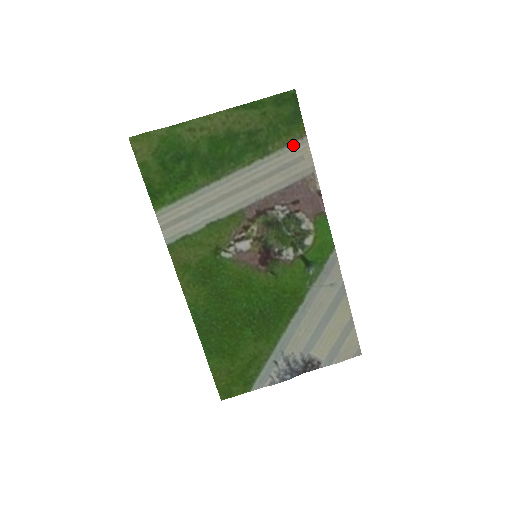
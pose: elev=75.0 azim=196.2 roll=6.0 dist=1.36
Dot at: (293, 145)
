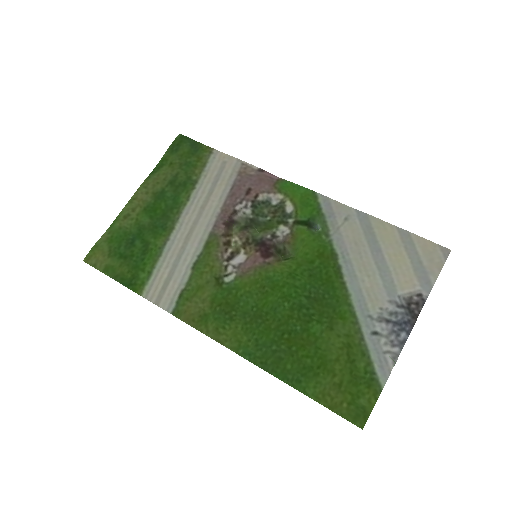
Dot at: (210, 162)
